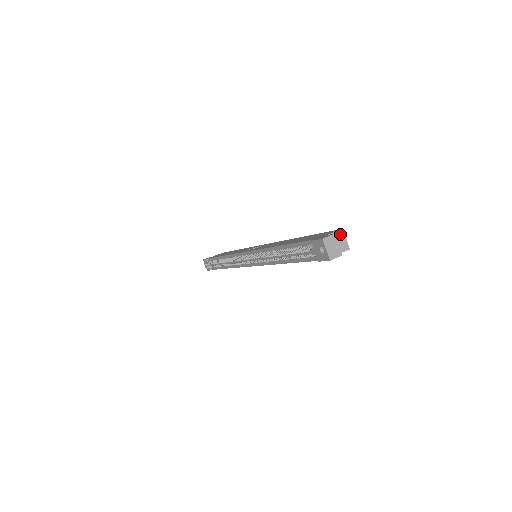
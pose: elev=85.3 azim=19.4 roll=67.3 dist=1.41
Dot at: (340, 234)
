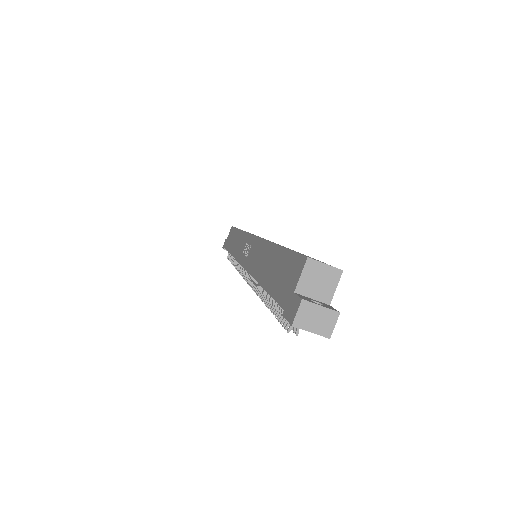
Dot at: (311, 268)
